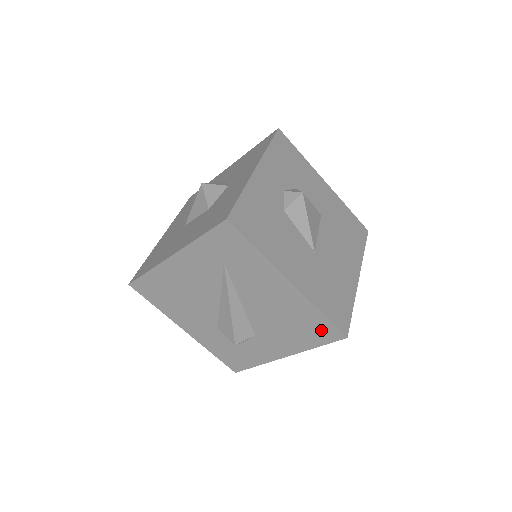
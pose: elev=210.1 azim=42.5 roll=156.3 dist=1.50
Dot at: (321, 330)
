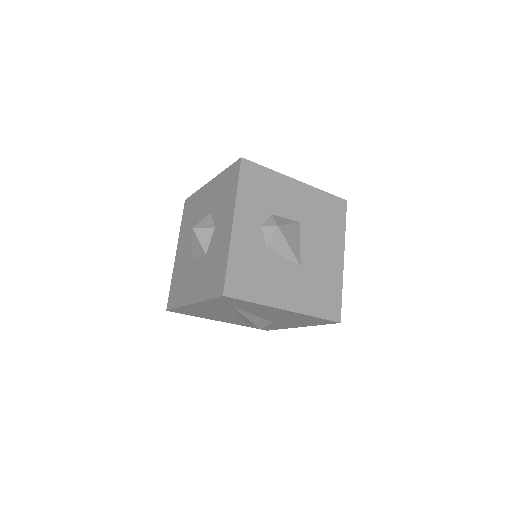
Dot at: (320, 321)
